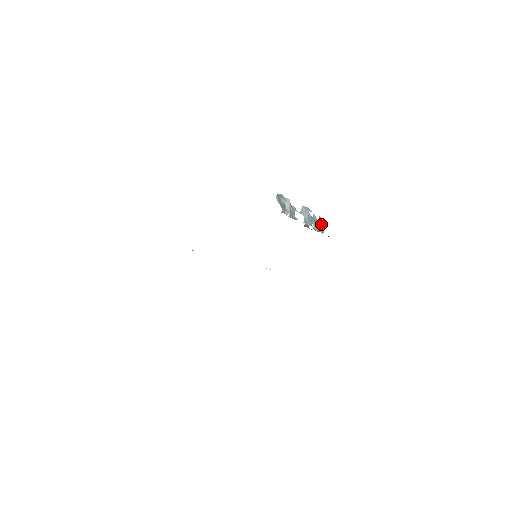
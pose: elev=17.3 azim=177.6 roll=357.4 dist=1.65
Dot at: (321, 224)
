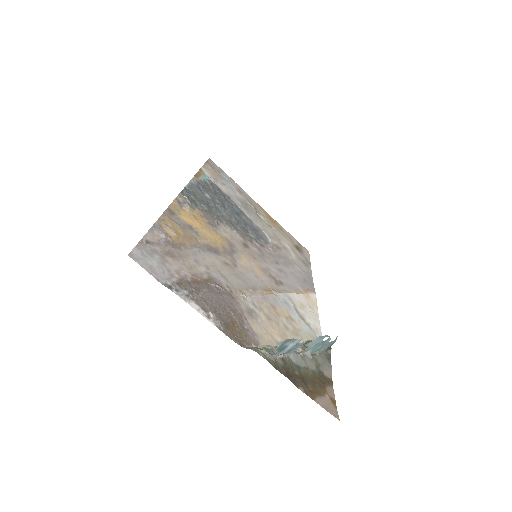
Dot at: (332, 342)
